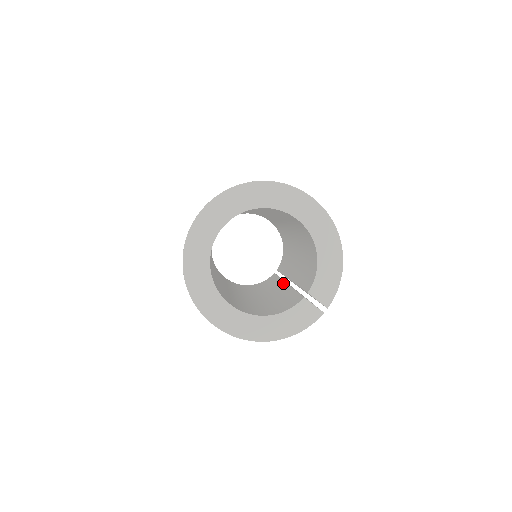
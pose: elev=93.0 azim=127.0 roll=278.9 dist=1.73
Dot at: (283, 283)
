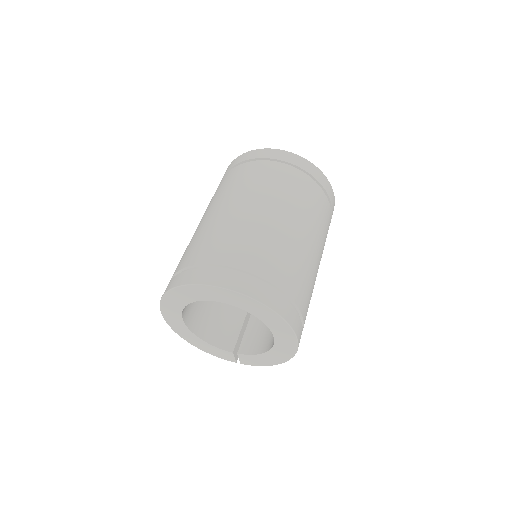
Dot at: occluded
